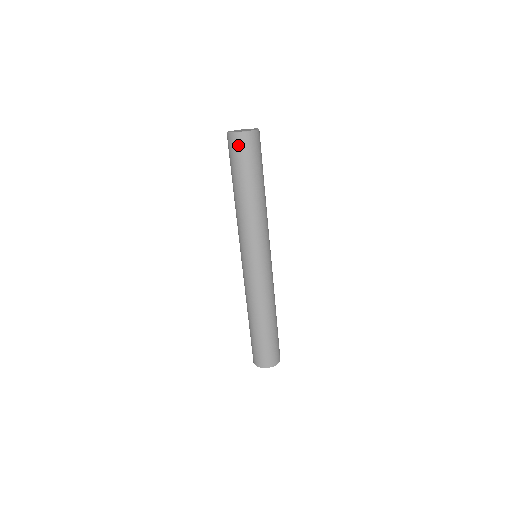
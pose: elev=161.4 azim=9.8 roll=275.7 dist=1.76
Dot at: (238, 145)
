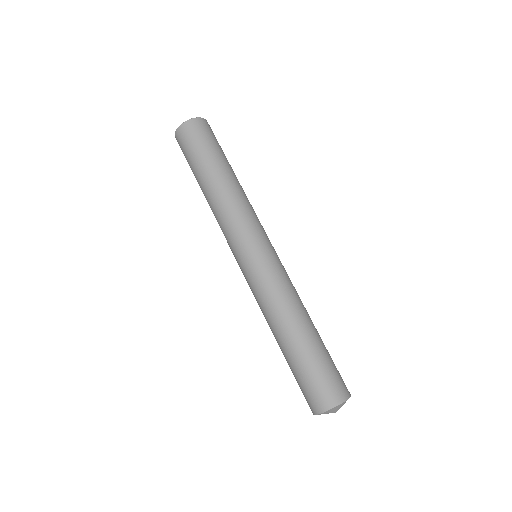
Dot at: (187, 134)
